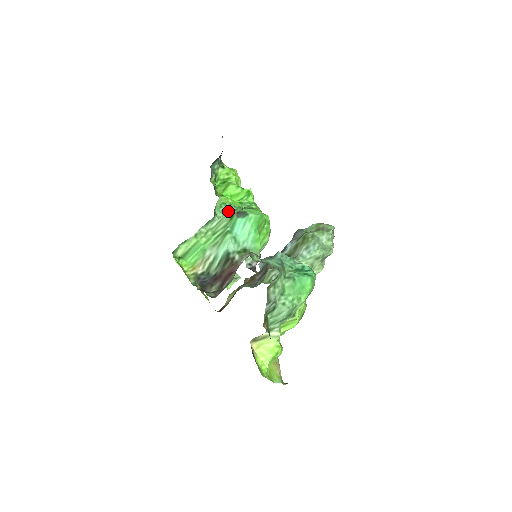
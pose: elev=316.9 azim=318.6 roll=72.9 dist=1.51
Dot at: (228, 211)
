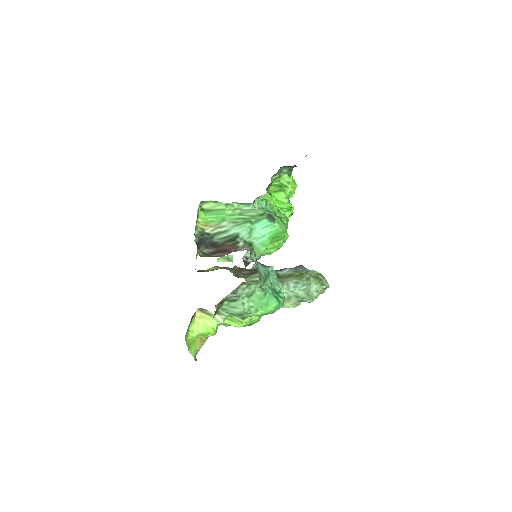
Dot at: (264, 208)
